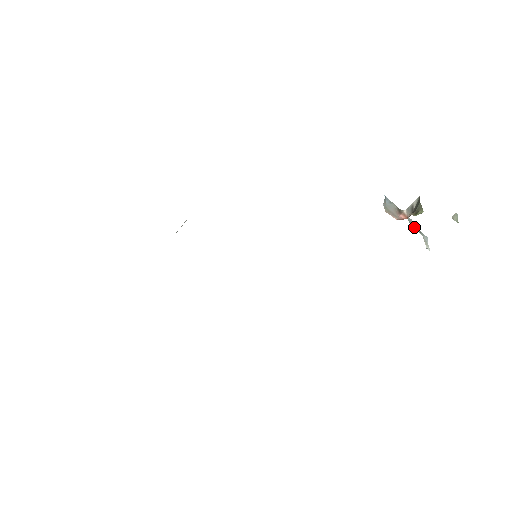
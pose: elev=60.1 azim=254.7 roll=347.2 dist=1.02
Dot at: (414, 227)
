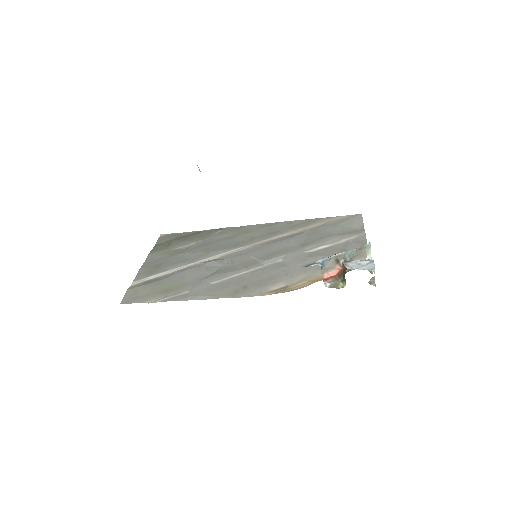
Dot at: (356, 251)
